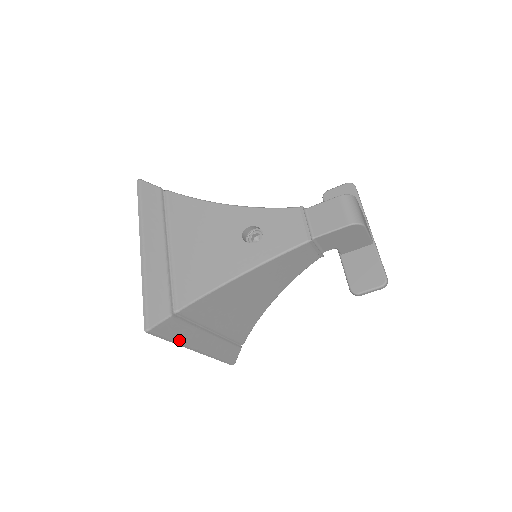
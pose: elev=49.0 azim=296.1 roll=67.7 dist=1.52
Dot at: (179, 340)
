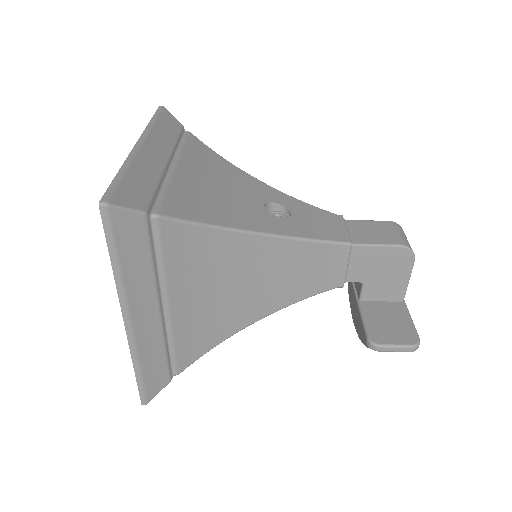
Dot at: (124, 273)
